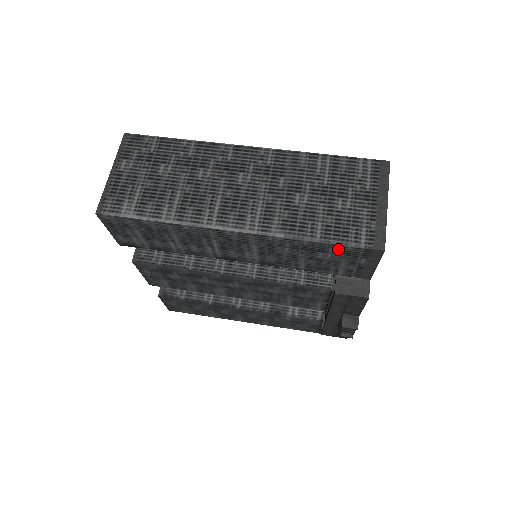
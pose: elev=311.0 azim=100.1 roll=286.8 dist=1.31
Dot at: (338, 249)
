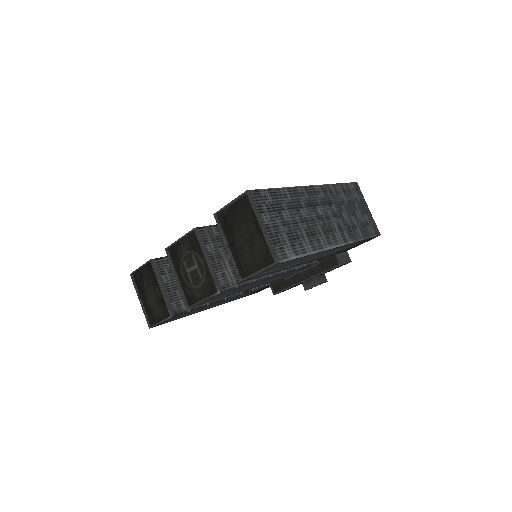
Dot at: occluded
